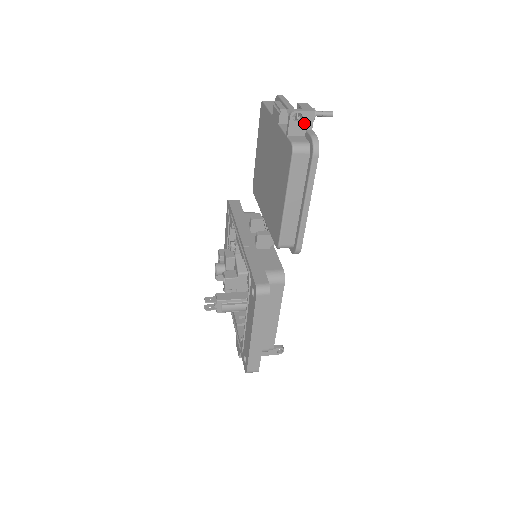
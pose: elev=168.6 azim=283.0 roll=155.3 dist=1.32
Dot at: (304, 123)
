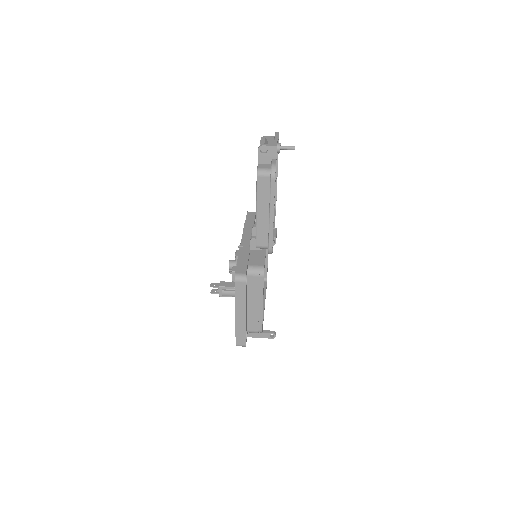
Dot at: (270, 154)
